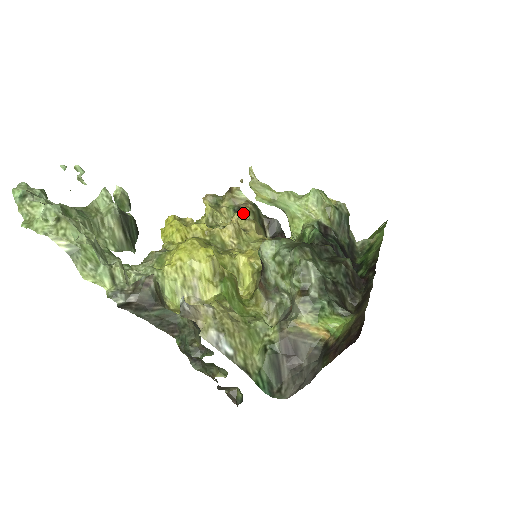
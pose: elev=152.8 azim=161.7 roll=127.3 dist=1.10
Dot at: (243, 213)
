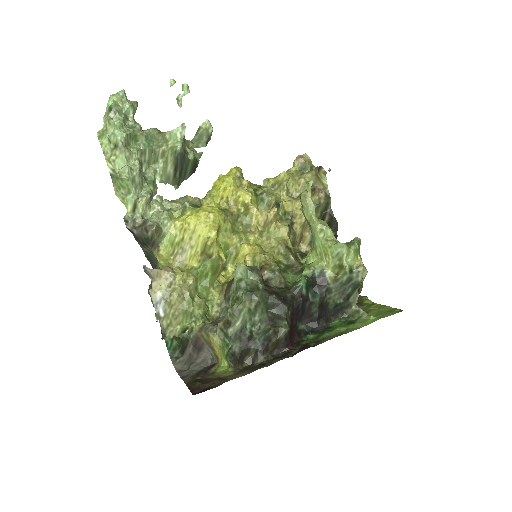
Dot at: occluded
